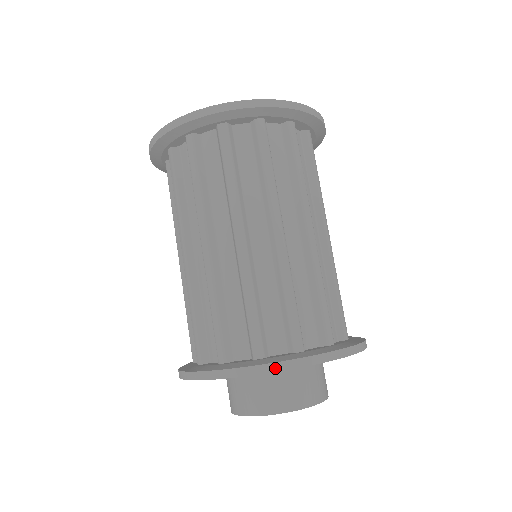
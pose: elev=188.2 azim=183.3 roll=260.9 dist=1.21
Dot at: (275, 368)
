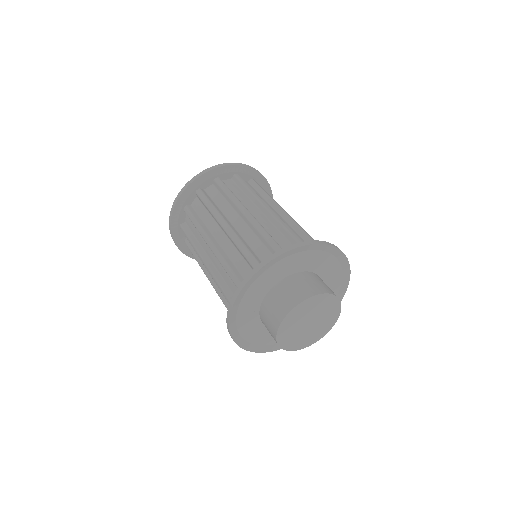
Dot at: (266, 262)
